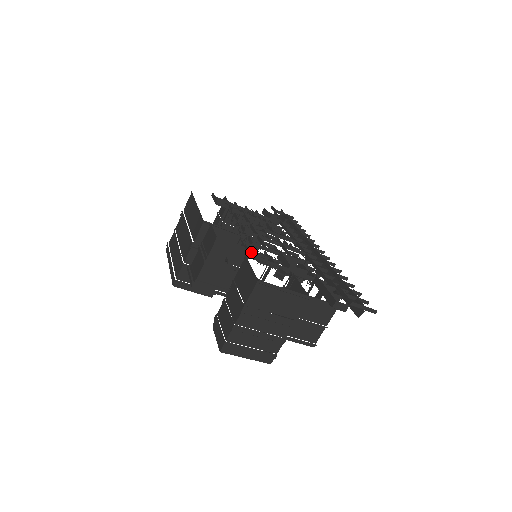
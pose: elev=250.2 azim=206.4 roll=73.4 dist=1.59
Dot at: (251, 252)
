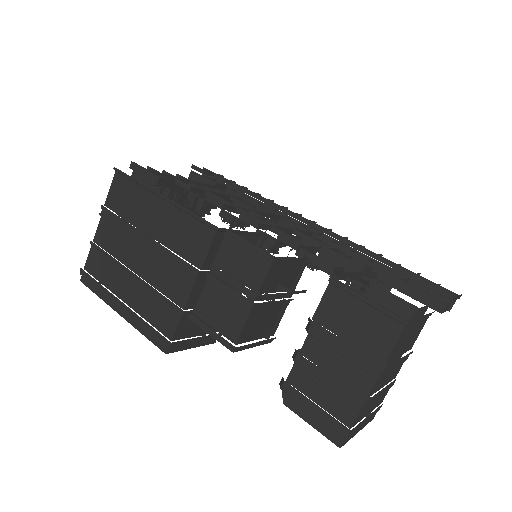
Dot at: (337, 268)
